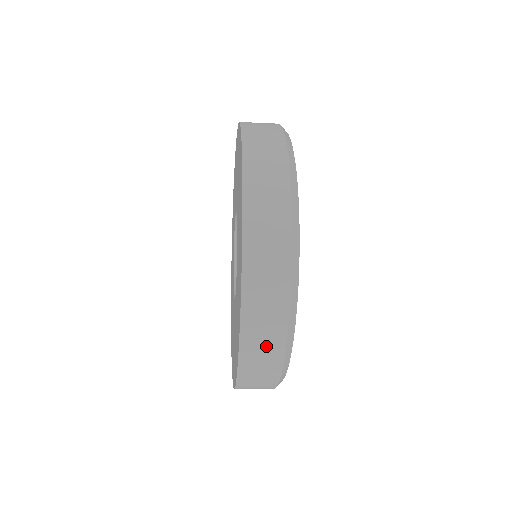
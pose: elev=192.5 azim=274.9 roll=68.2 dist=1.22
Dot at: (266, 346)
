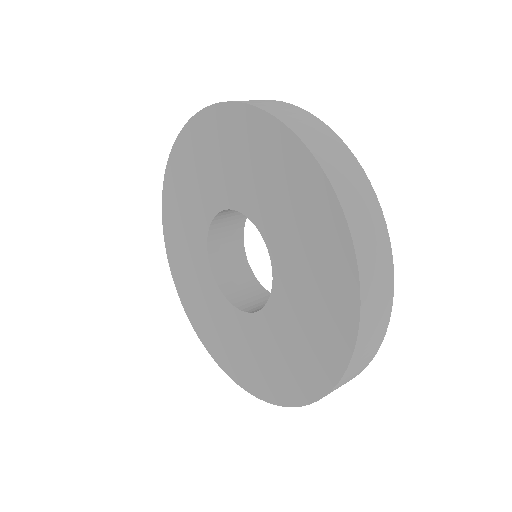
Dot at: occluded
